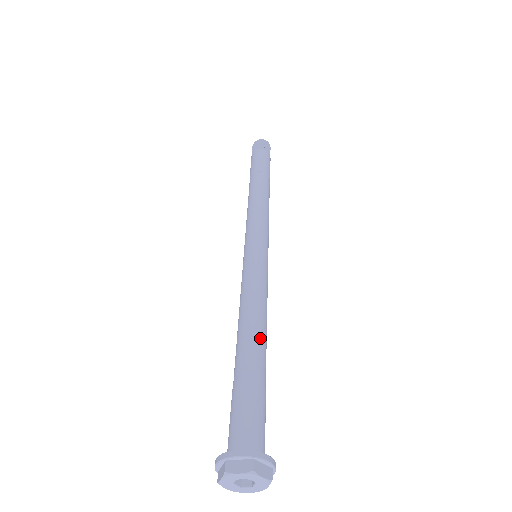
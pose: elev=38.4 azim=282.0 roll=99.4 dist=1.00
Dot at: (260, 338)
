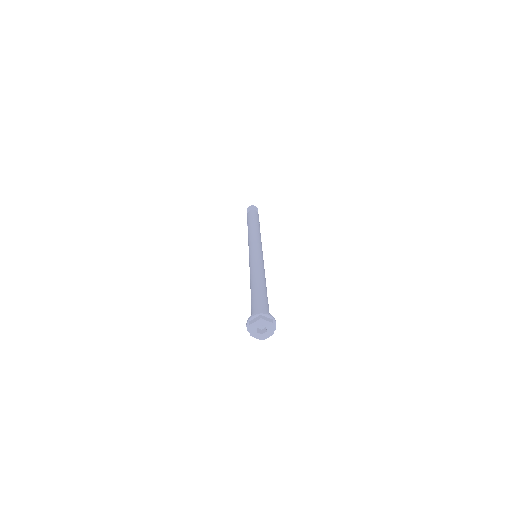
Dot at: (260, 281)
